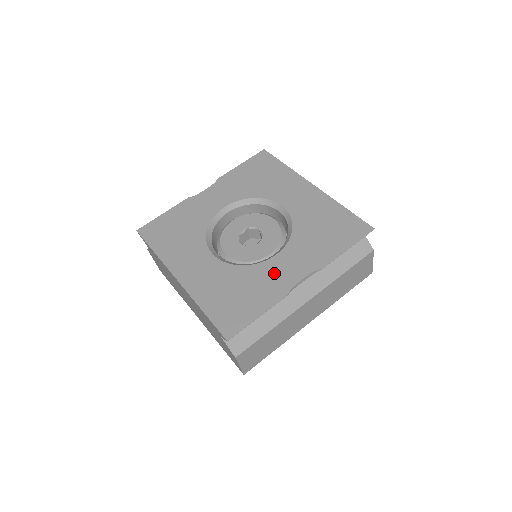
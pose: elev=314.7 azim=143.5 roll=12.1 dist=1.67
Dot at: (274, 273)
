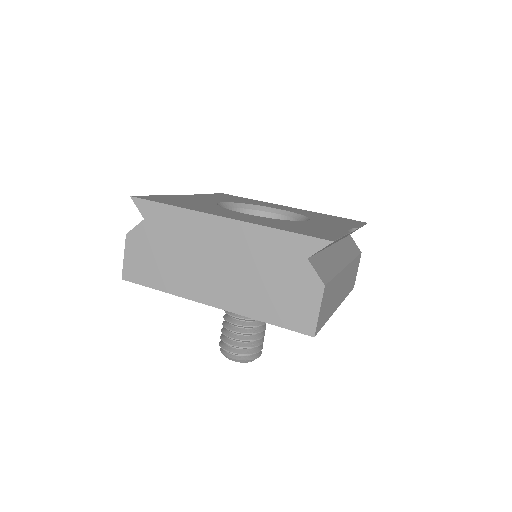
Dot at: (321, 225)
